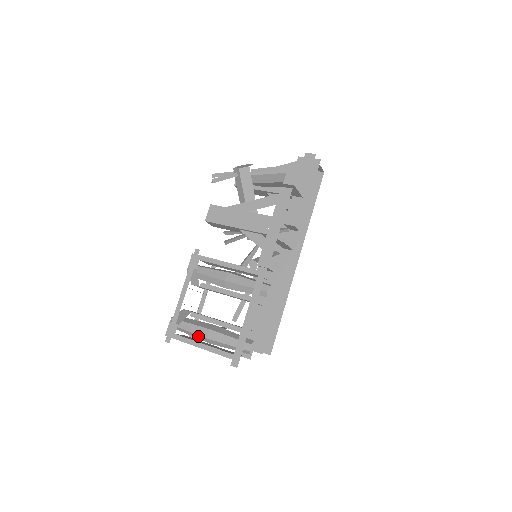
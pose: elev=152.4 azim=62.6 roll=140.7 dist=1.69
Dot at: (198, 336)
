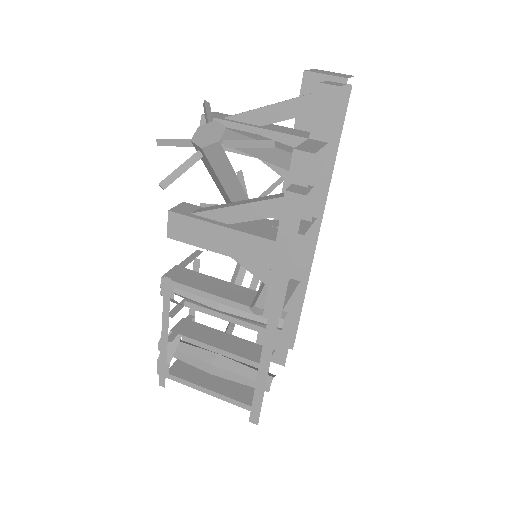
Dot at: (199, 367)
